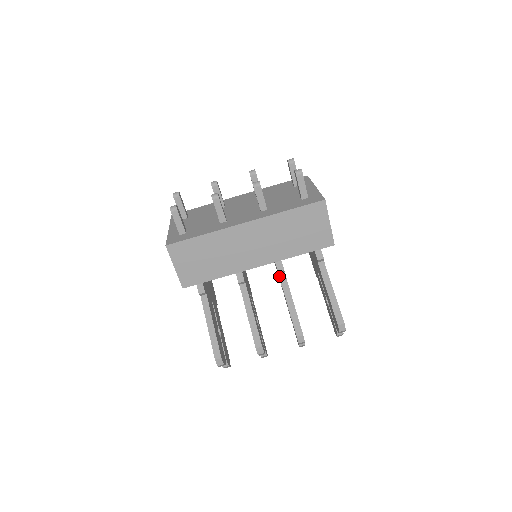
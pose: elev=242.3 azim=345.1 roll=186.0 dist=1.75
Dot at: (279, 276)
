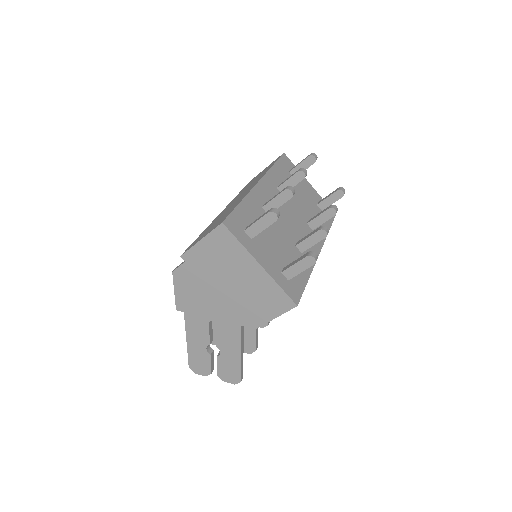
Dot at: occluded
